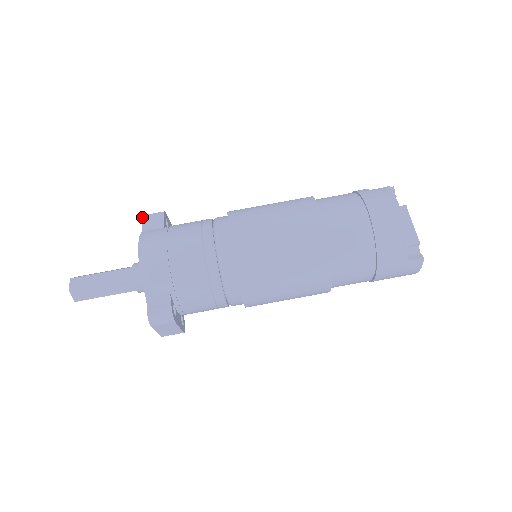
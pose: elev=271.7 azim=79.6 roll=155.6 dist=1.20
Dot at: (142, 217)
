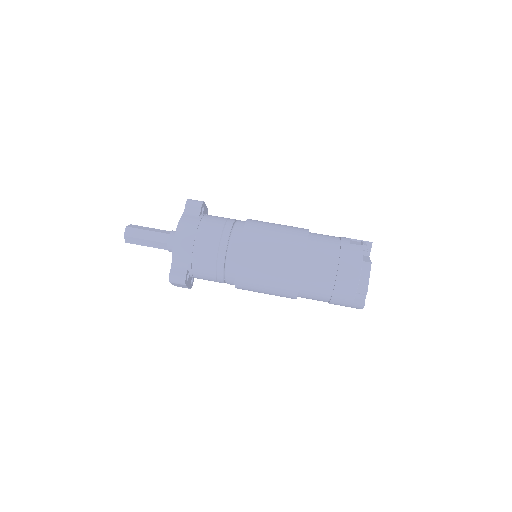
Dot at: (187, 201)
